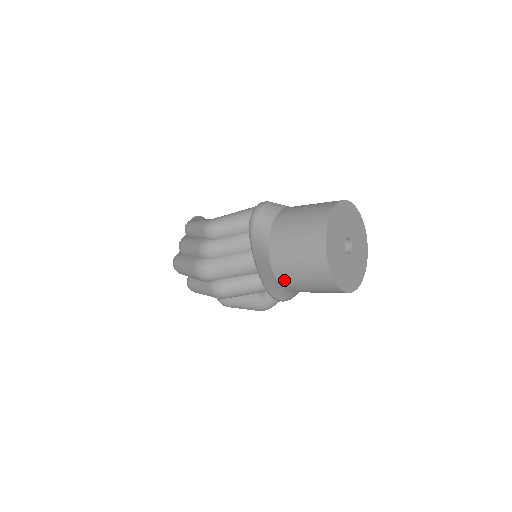
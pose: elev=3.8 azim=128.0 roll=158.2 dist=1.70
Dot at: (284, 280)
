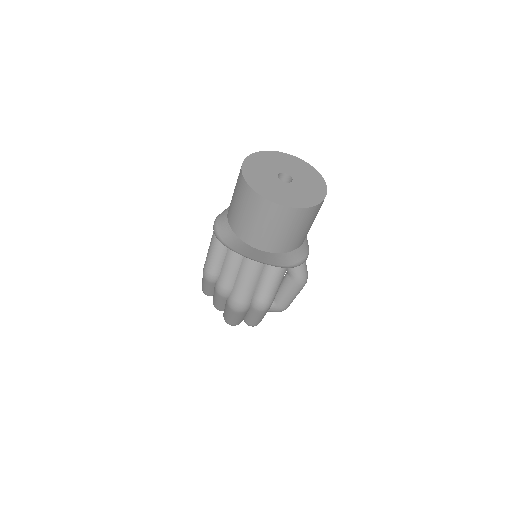
Dot at: (276, 247)
